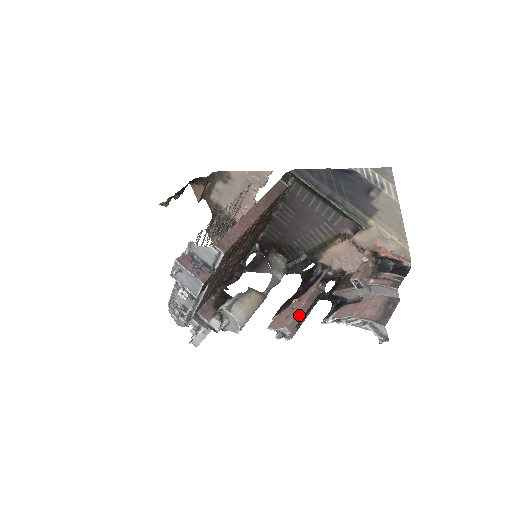
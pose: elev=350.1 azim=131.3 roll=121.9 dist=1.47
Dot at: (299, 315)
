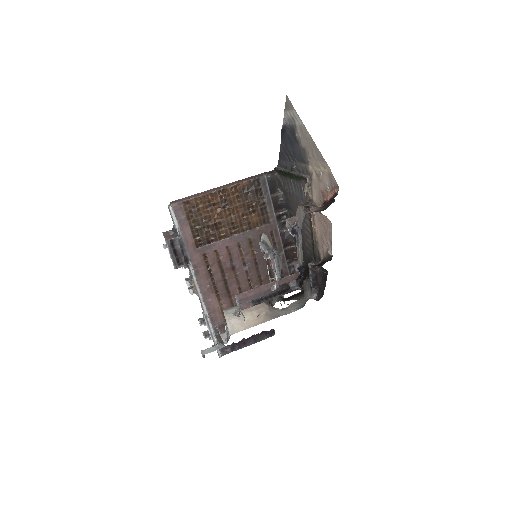
Dot at: (258, 290)
